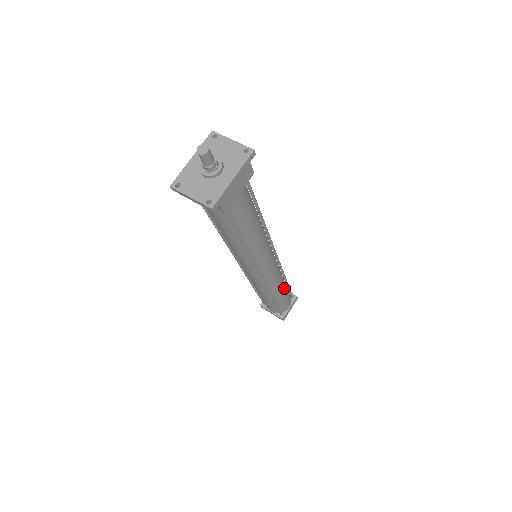
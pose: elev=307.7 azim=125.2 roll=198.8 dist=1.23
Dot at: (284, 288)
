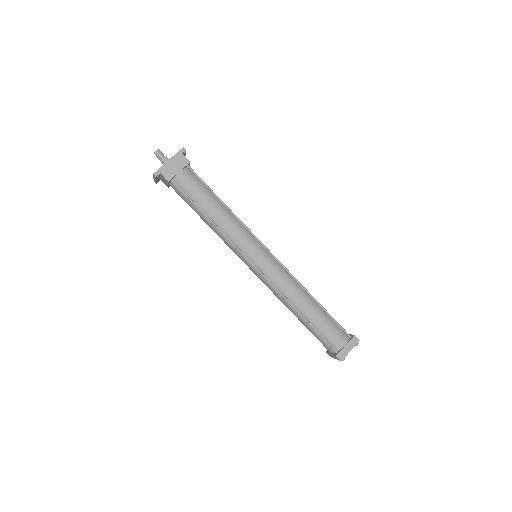
Dot at: (312, 306)
